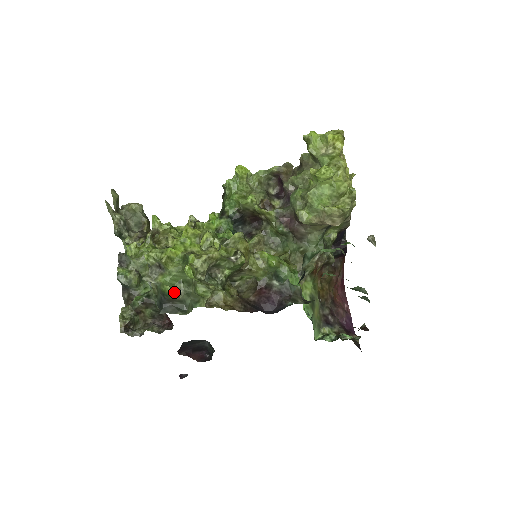
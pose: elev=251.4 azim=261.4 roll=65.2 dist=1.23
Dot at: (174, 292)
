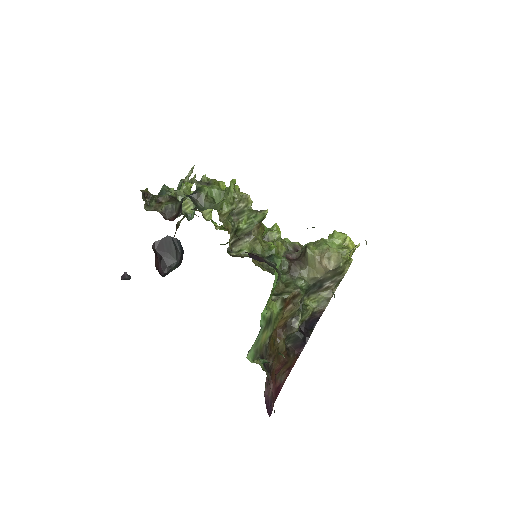
Dot at: occluded
